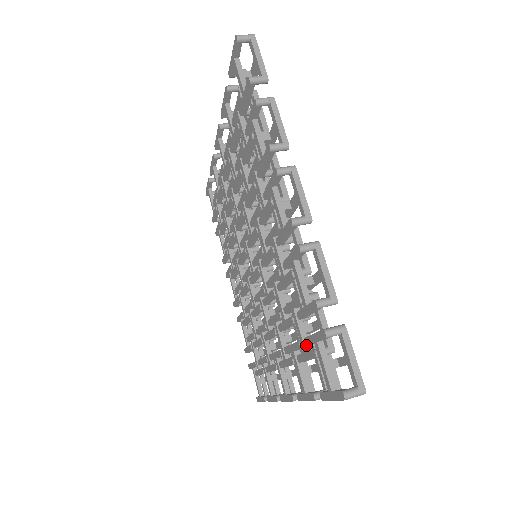
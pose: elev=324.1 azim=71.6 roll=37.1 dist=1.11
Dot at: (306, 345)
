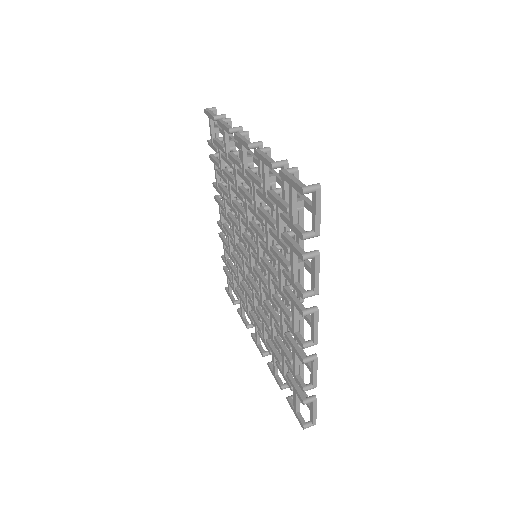
Dot at: (286, 377)
